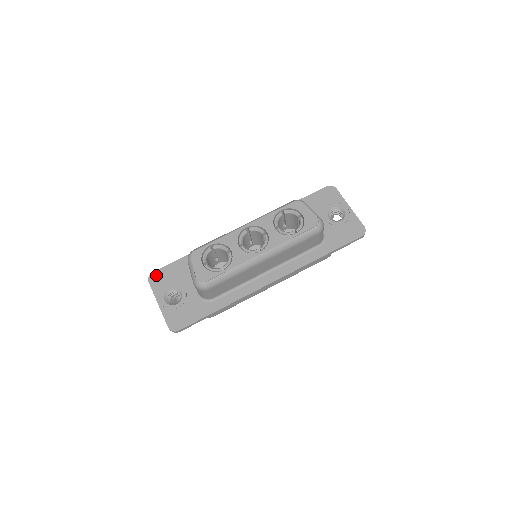
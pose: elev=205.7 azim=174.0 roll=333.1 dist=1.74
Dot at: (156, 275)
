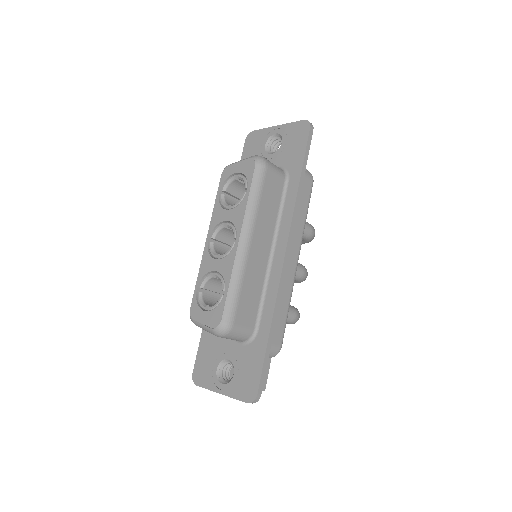
Dot at: (197, 372)
